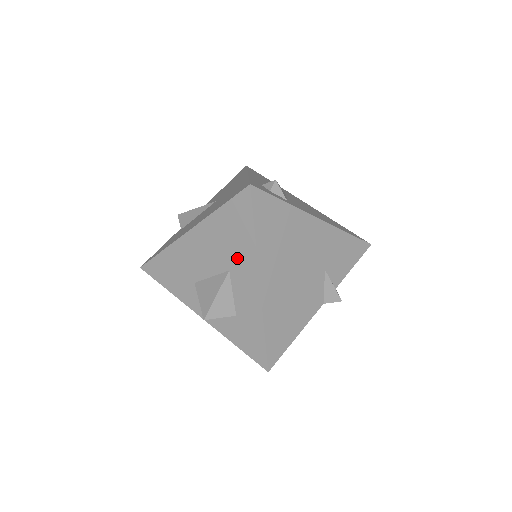
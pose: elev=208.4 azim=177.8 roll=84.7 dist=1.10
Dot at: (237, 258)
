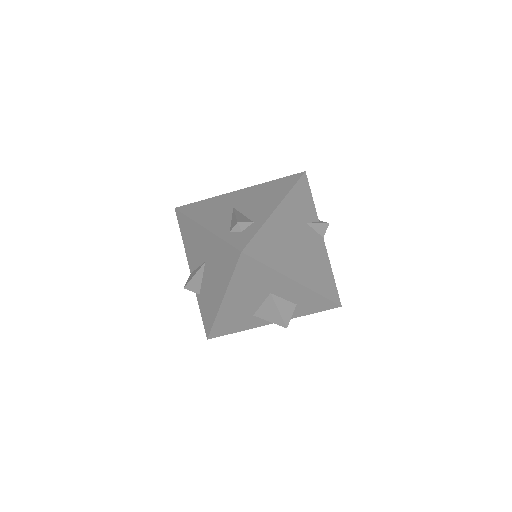
Dot at: (270, 285)
